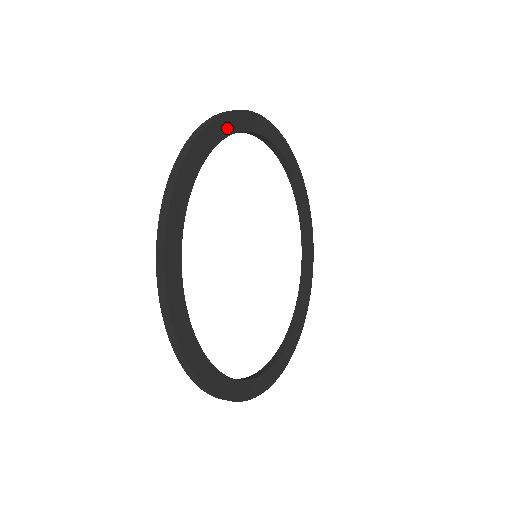
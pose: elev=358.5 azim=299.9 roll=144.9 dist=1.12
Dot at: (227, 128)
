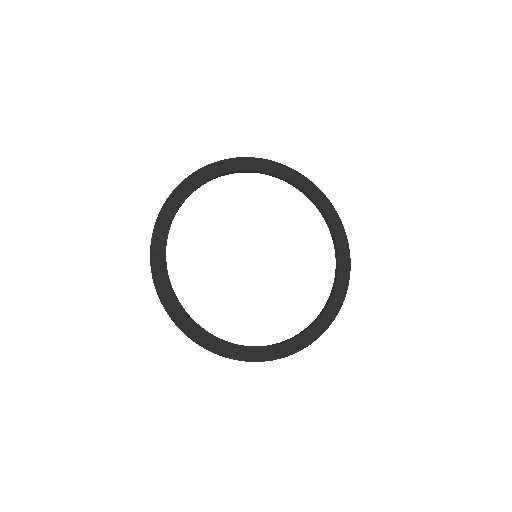
Dot at: (269, 169)
